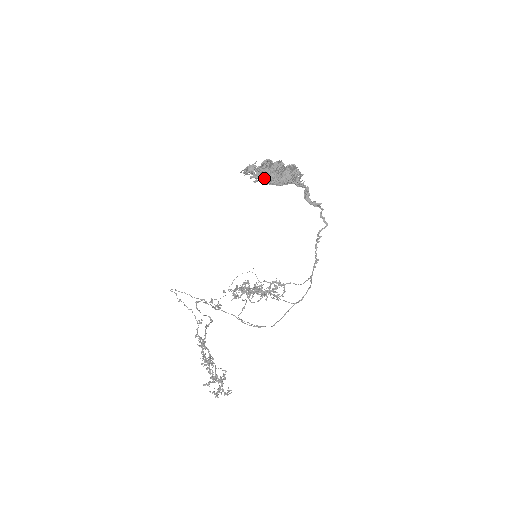
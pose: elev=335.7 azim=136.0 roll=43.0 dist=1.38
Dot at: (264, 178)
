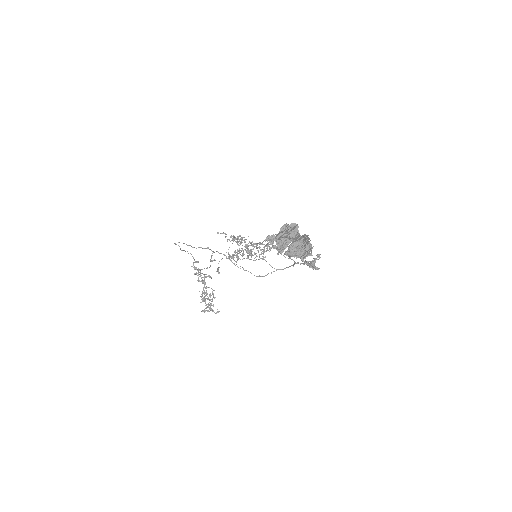
Dot at: (280, 247)
